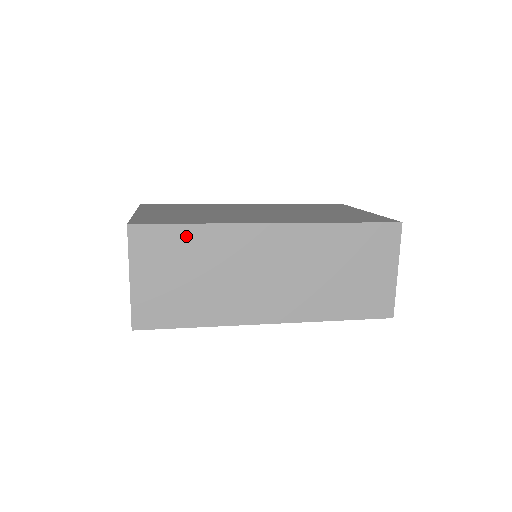
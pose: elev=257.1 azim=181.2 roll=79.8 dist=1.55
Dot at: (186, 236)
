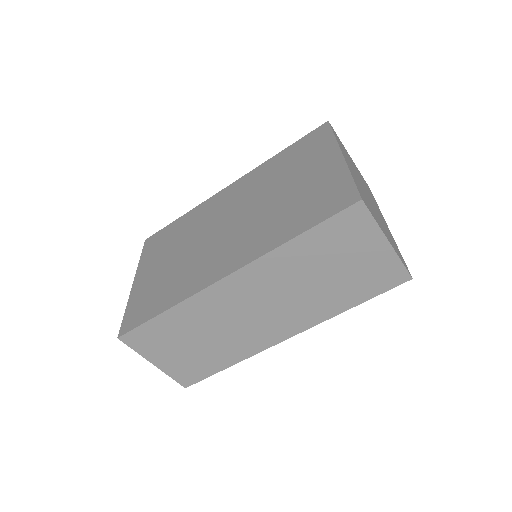
Dot at: (165, 322)
